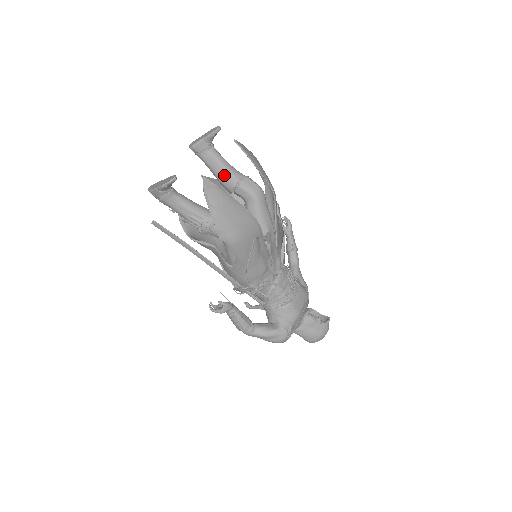
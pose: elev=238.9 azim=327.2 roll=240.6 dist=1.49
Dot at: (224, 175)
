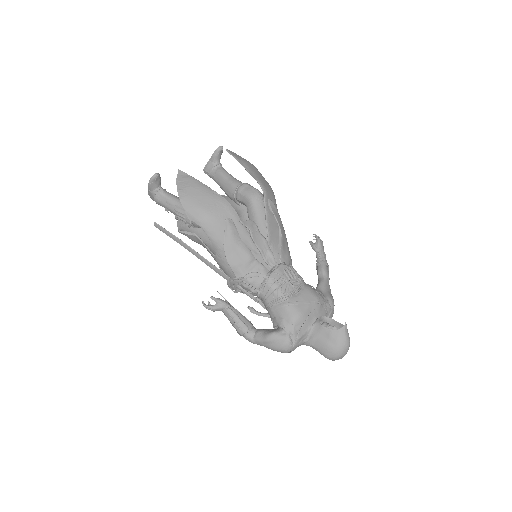
Dot at: (227, 186)
